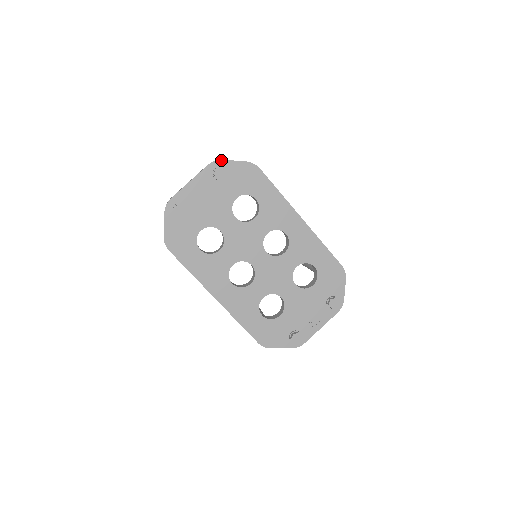
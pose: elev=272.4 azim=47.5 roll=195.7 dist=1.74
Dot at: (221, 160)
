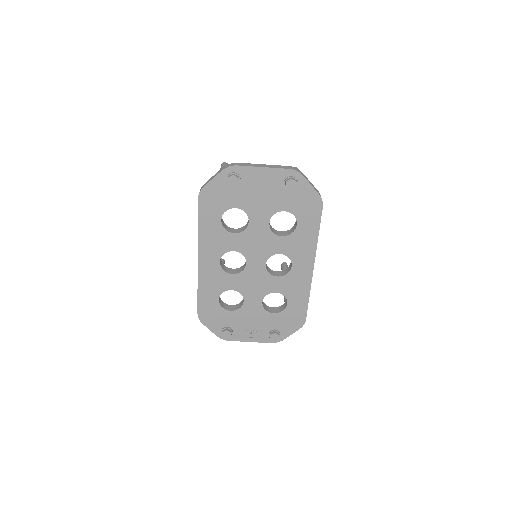
Dot at: (302, 175)
